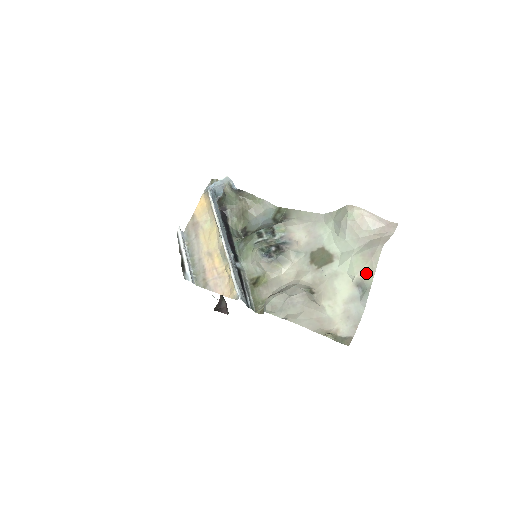
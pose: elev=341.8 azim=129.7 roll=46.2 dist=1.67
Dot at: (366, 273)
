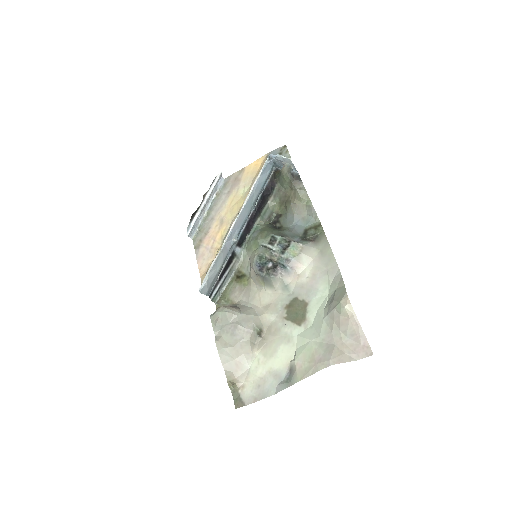
Dot at: (301, 369)
